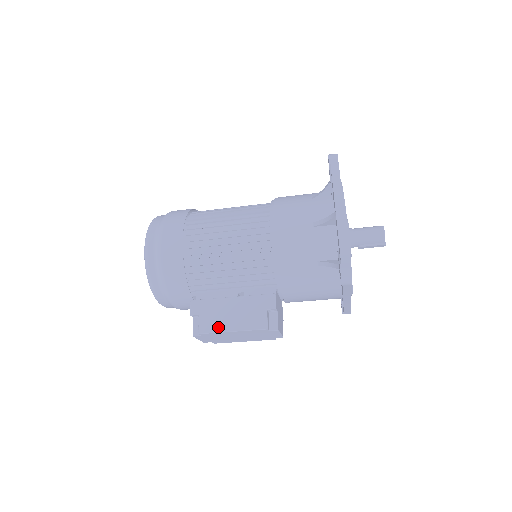
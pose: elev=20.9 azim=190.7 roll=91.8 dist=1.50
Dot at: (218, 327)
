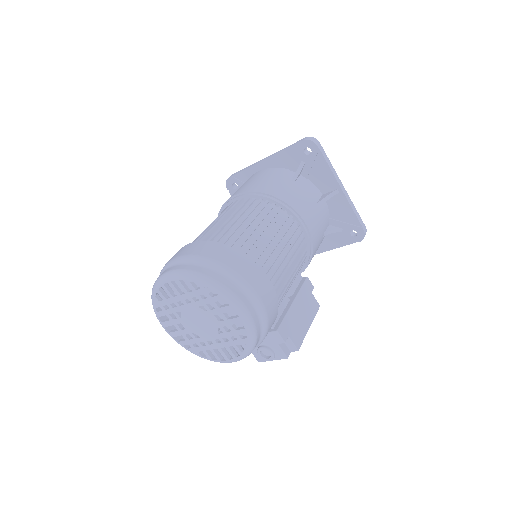
Dot at: (303, 333)
